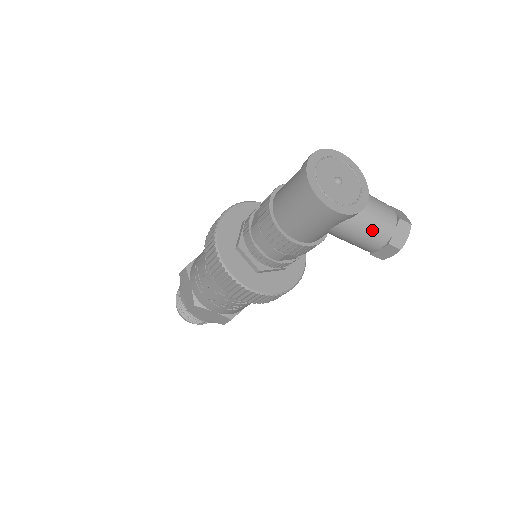
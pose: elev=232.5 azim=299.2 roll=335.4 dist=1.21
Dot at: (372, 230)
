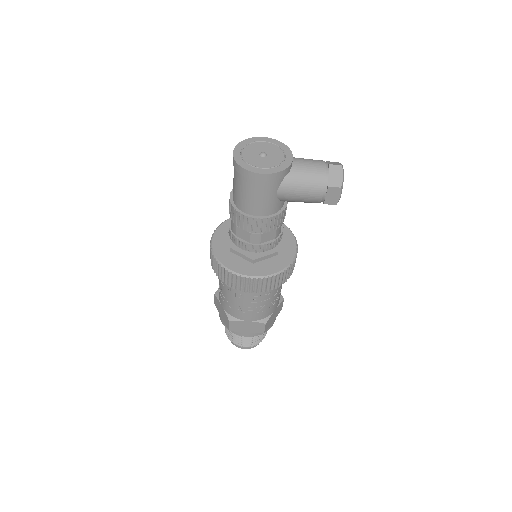
Dot at: (308, 181)
